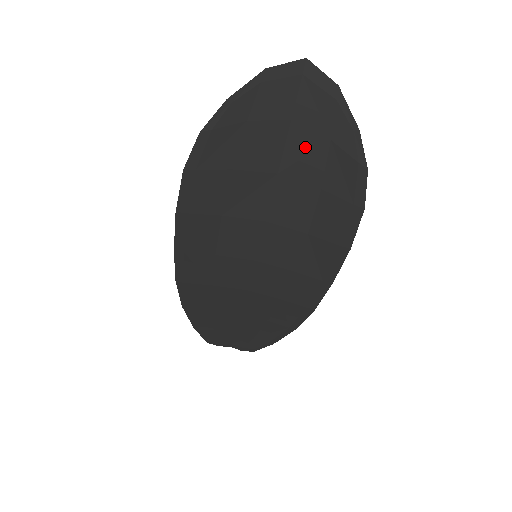
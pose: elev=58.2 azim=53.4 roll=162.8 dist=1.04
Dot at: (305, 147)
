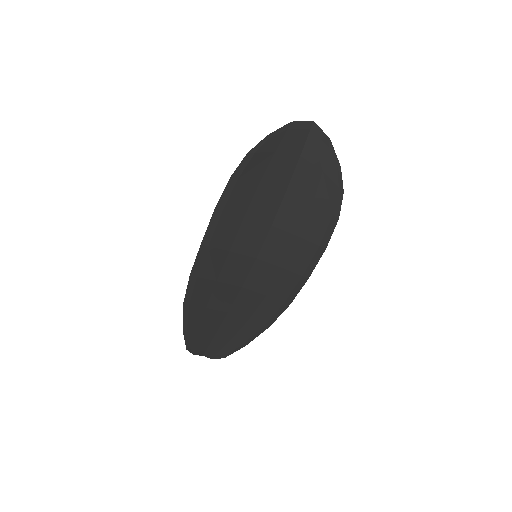
Dot at: (306, 174)
